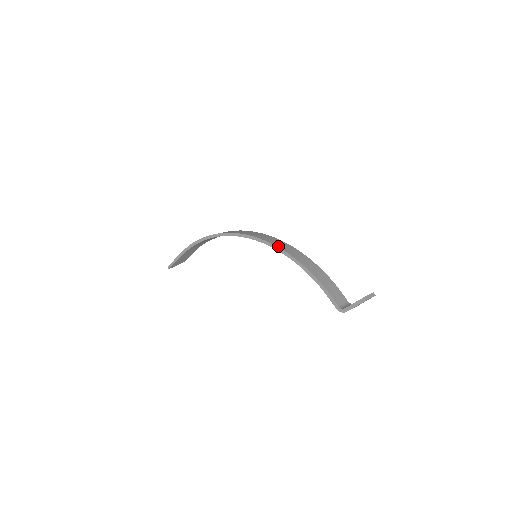
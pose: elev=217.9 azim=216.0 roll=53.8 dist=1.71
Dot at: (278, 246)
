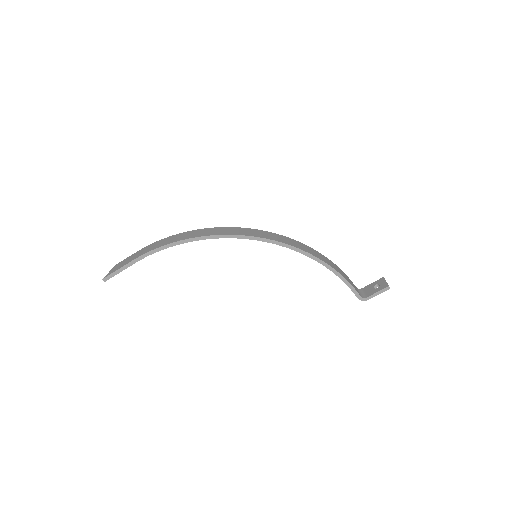
Dot at: (296, 247)
